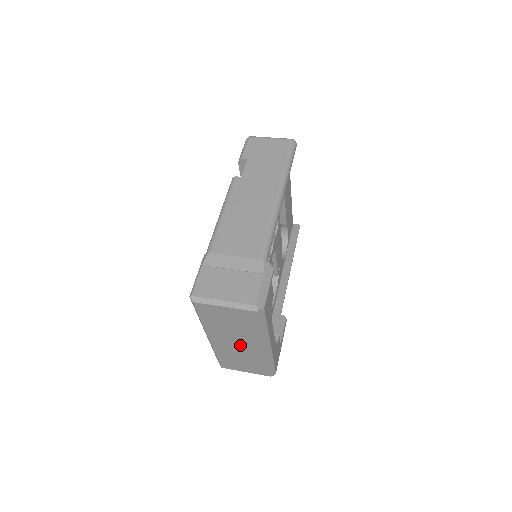
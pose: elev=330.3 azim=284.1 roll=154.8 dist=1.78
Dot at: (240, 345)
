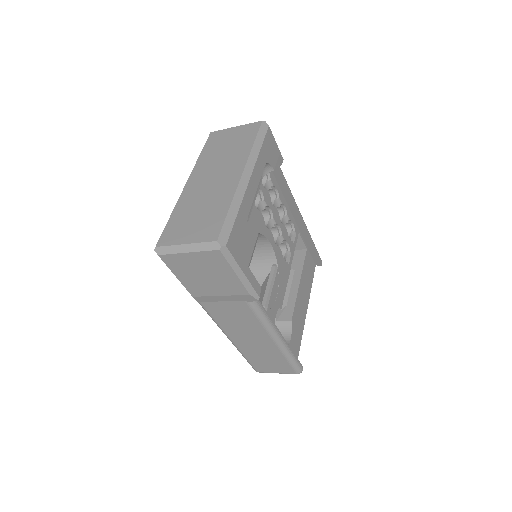
Dot at: (216, 179)
